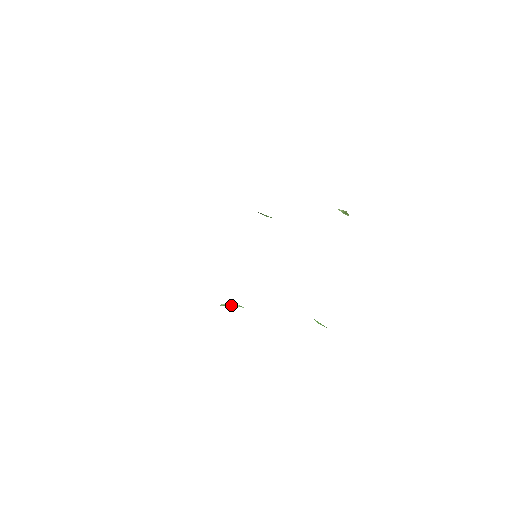
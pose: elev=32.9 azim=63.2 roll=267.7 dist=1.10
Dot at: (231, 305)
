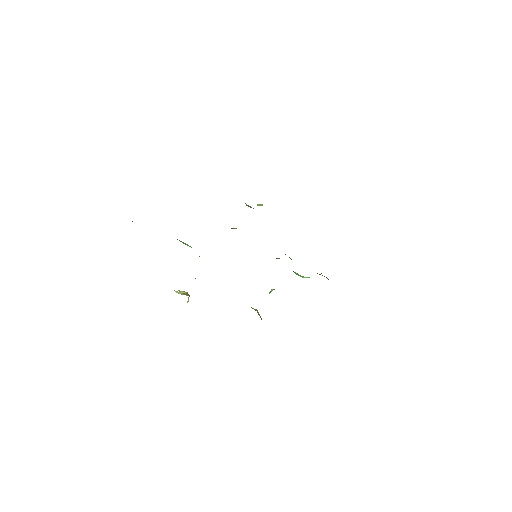
Dot at: (271, 291)
